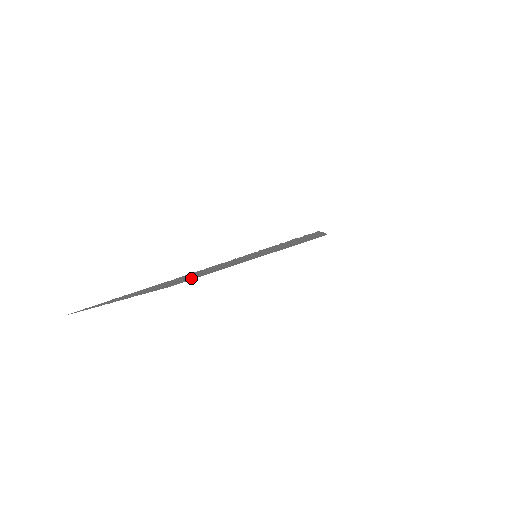
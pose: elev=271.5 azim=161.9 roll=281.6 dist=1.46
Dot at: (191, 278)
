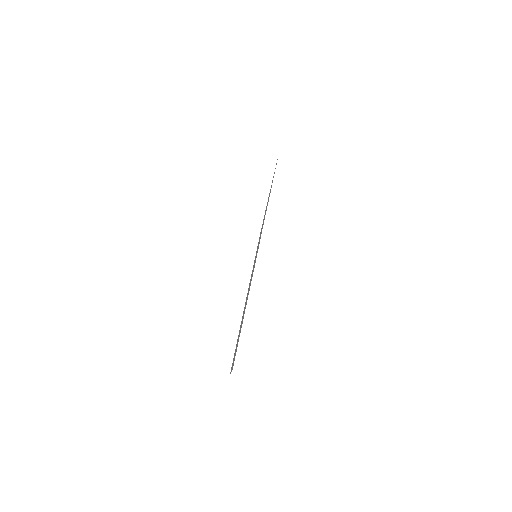
Dot at: occluded
